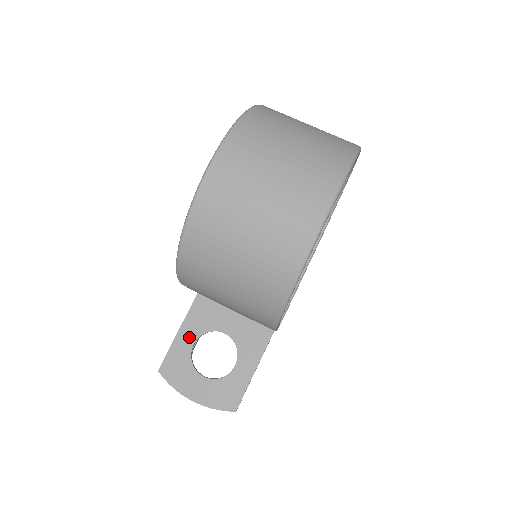
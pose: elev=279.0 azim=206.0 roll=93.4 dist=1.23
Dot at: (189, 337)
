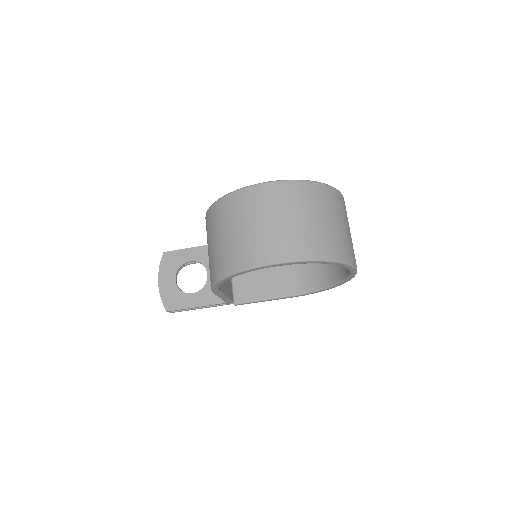
Dot at: (193, 256)
